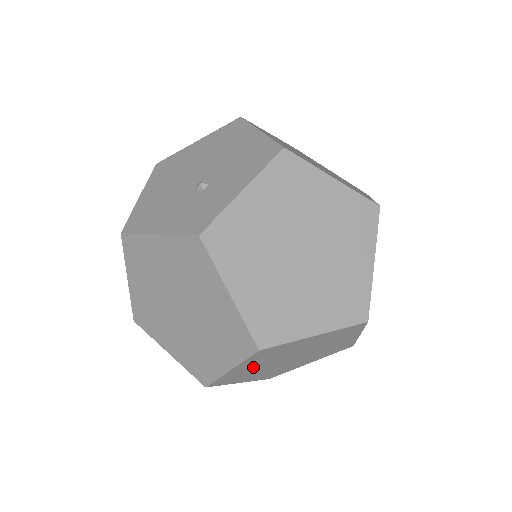
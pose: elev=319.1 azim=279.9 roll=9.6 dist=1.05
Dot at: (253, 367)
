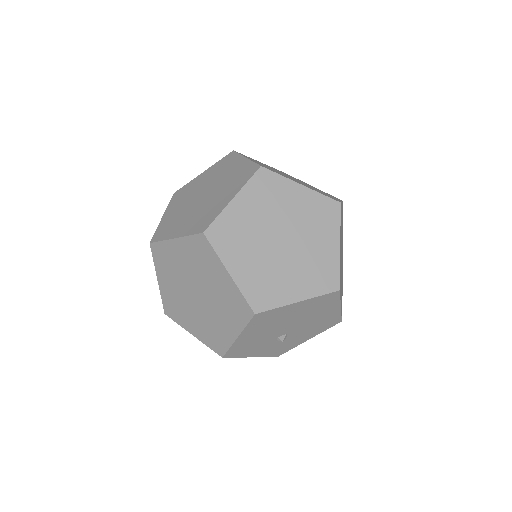
Dot at: (249, 219)
